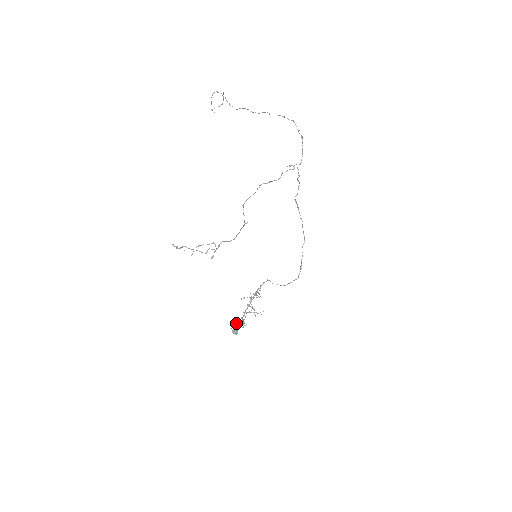
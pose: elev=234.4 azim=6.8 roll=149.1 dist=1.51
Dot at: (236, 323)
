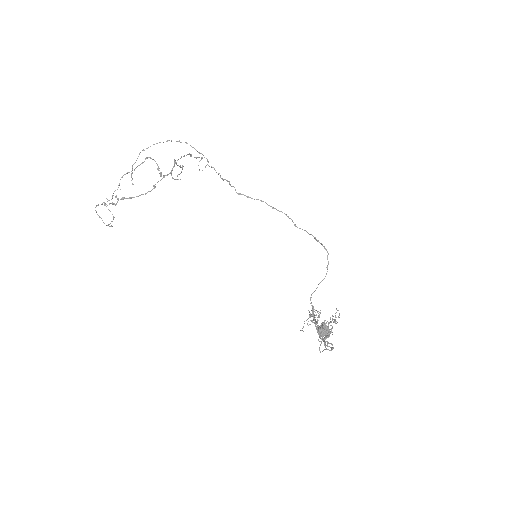
Dot at: occluded
